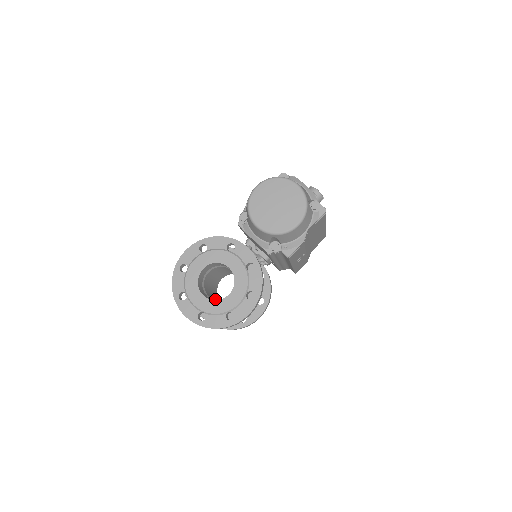
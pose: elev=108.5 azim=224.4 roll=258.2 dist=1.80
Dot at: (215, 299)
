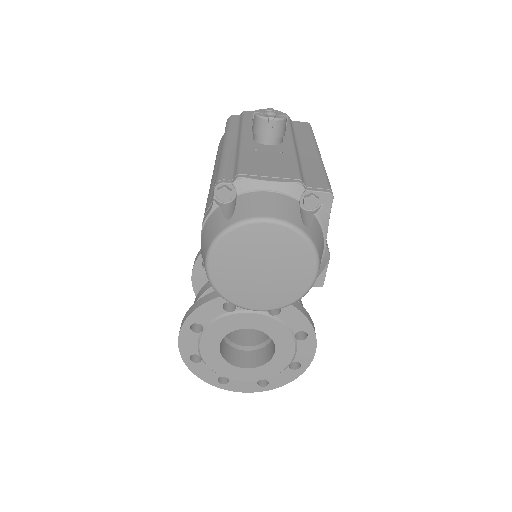
Dot at: (250, 329)
